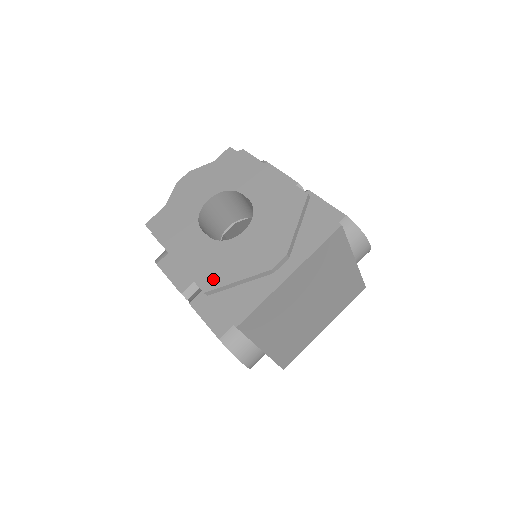
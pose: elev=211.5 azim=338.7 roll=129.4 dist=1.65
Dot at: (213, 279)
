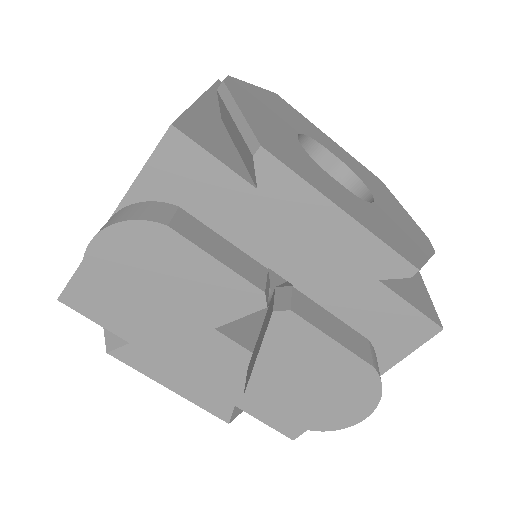
Dot at: (409, 252)
